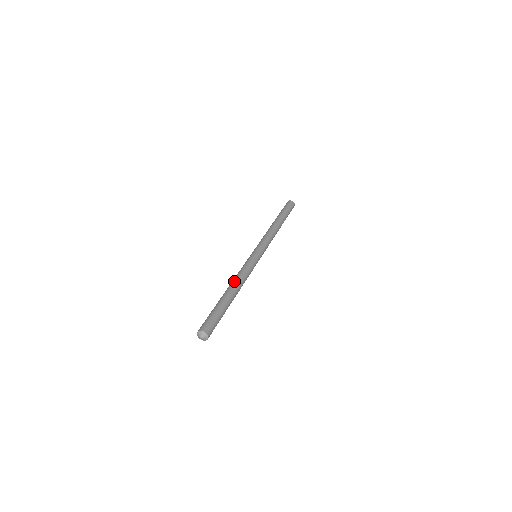
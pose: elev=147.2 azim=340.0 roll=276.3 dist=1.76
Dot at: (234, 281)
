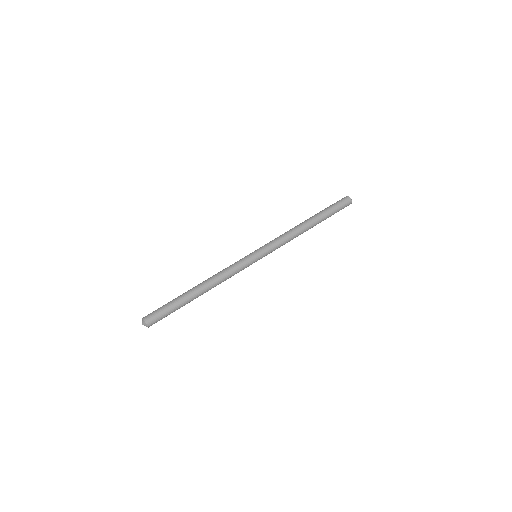
Dot at: (207, 279)
